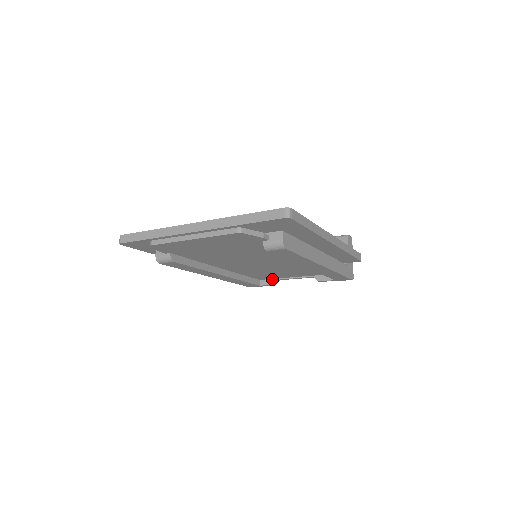
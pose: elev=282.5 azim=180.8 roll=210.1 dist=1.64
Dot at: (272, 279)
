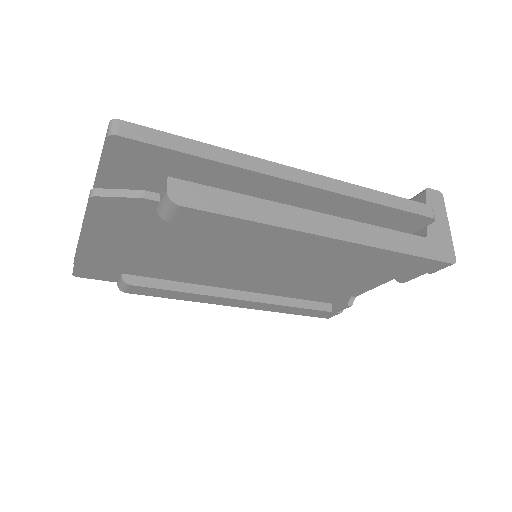
Dot at: (344, 298)
